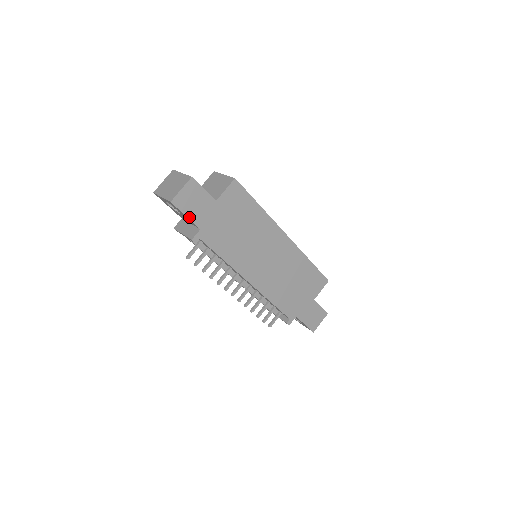
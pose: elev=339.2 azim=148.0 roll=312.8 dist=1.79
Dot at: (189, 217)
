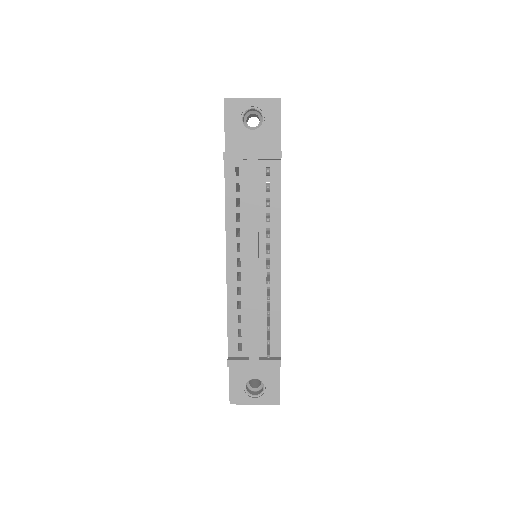
Dot at: occluded
